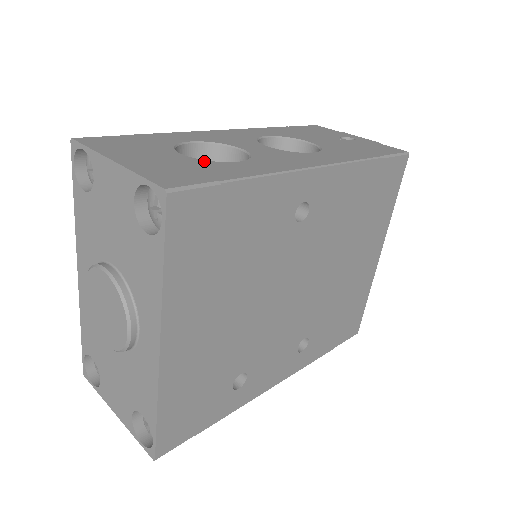
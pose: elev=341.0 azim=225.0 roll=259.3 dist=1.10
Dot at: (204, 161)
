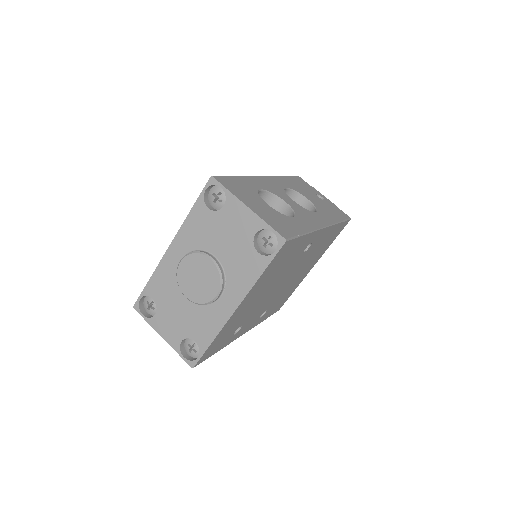
Dot at: (281, 214)
